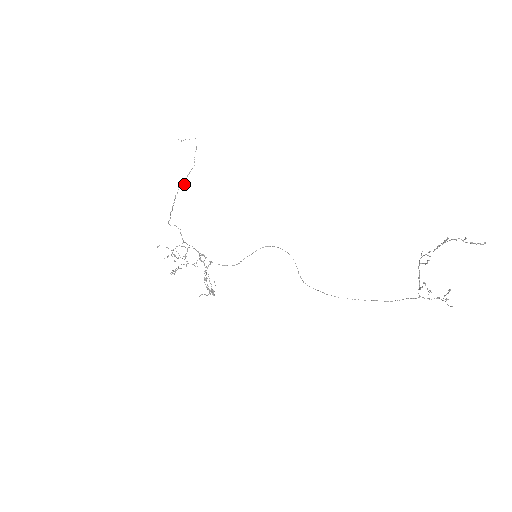
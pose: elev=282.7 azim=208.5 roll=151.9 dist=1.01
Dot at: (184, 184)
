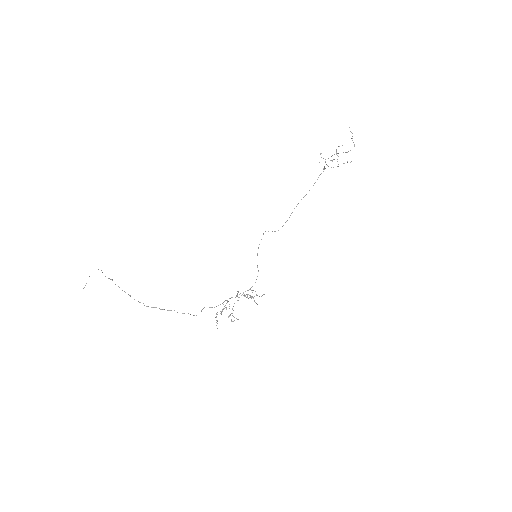
Dot at: (130, 295)
